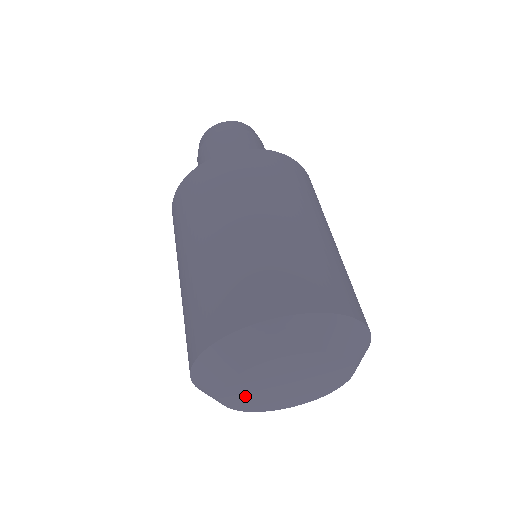
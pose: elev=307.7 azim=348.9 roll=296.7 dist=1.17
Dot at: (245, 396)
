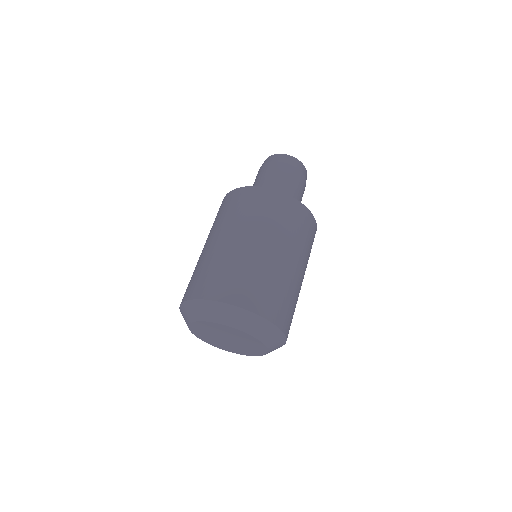
Dot at: (213, 341)
